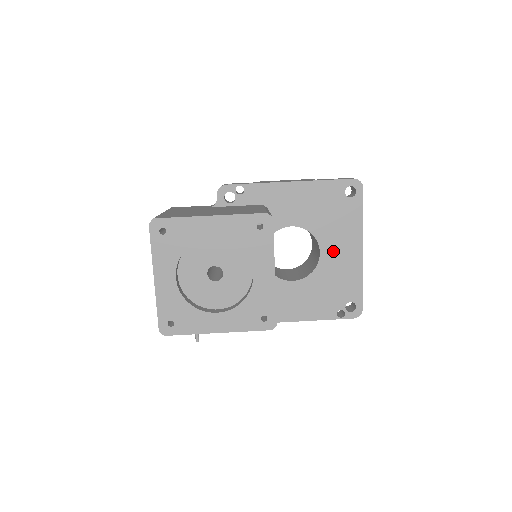
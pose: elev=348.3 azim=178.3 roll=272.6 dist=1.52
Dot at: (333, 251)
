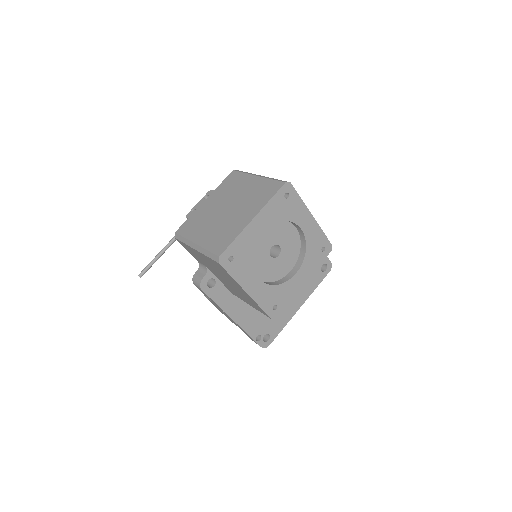
Dot at: occluded
